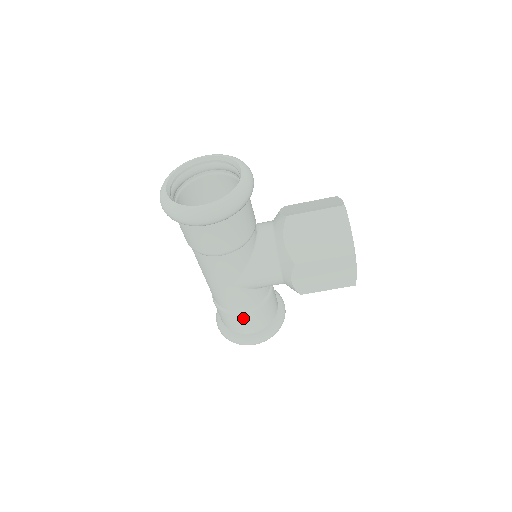
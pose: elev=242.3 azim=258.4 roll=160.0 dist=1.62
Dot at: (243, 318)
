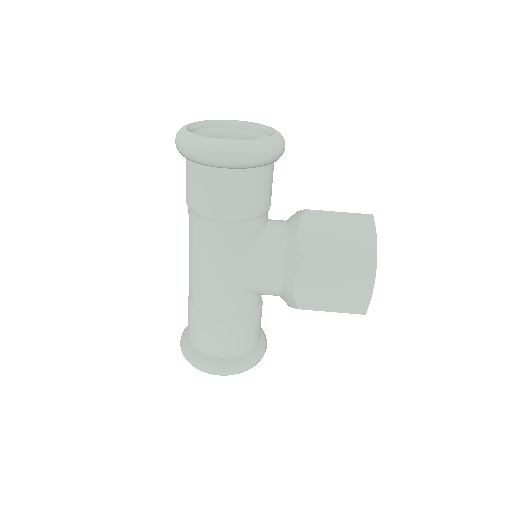
Dot at: (218, 329)
